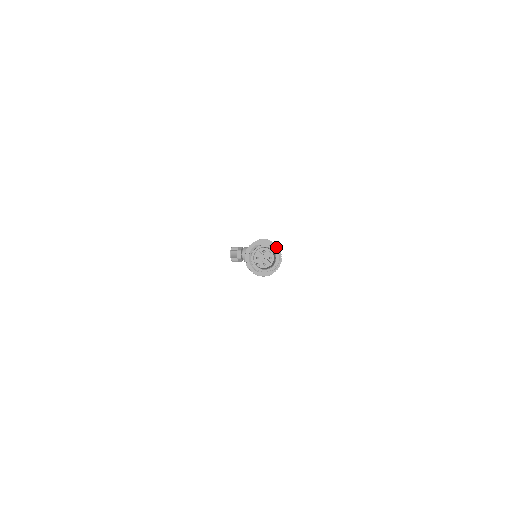
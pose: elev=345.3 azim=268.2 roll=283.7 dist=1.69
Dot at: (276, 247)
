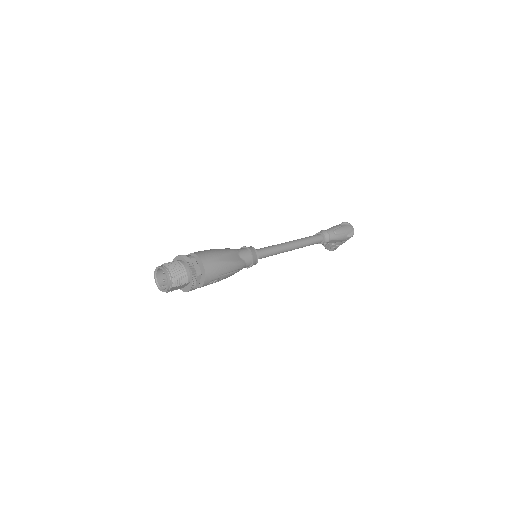
Dot at: (183, 259)
